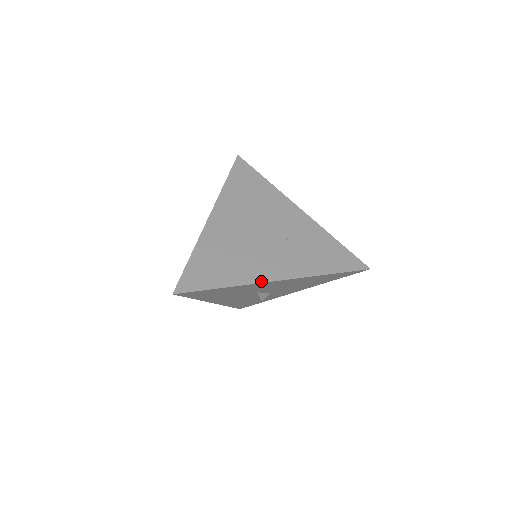
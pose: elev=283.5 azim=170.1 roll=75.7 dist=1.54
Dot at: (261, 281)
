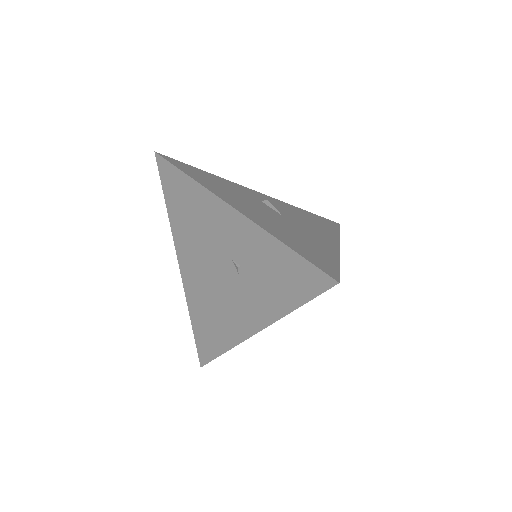
Dot at: (243, 339)
